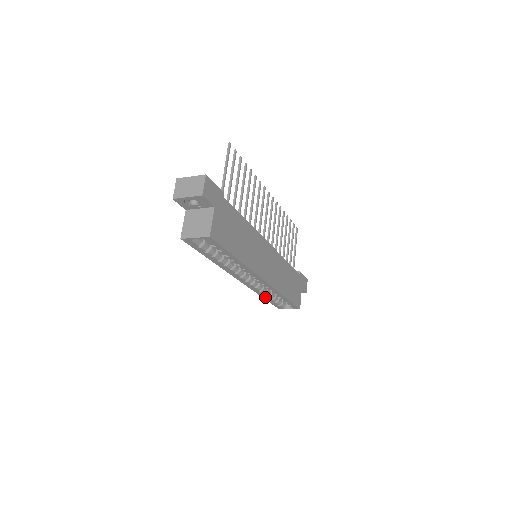
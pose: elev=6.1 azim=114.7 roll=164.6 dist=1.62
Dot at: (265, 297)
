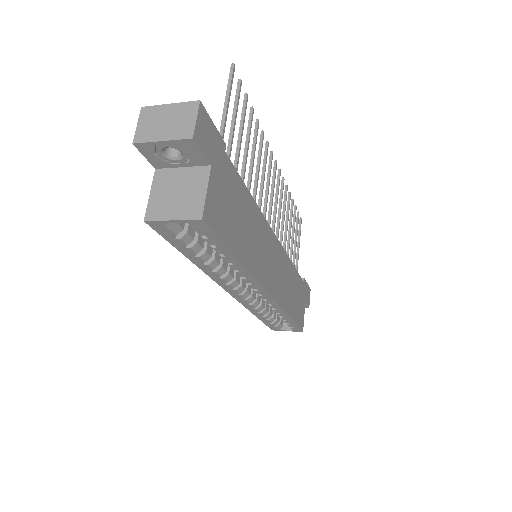
Dot at: (259, 316)
